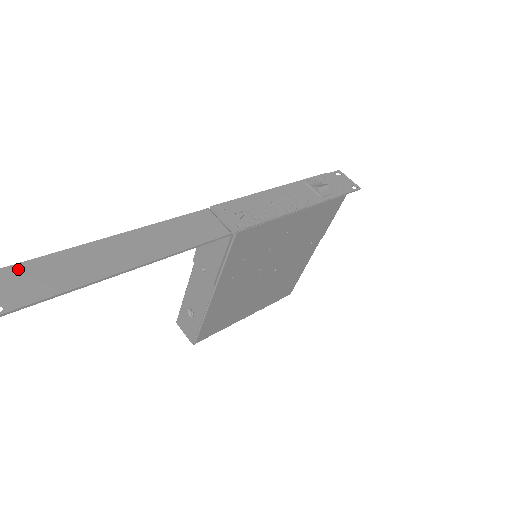
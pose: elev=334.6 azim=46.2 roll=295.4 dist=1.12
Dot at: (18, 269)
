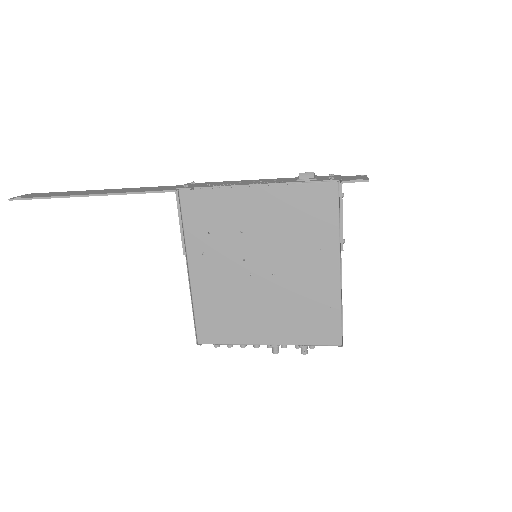
Dot at: (50, 193)
